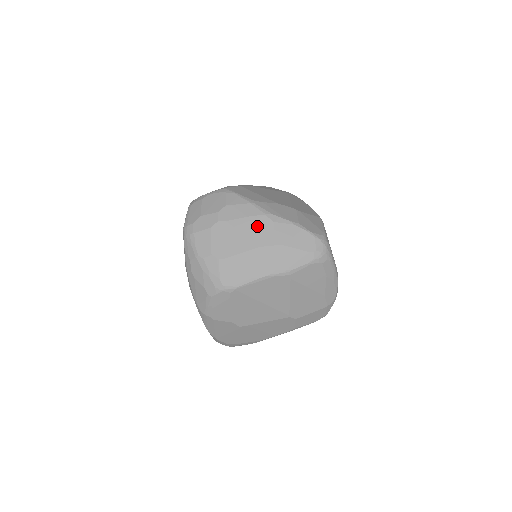
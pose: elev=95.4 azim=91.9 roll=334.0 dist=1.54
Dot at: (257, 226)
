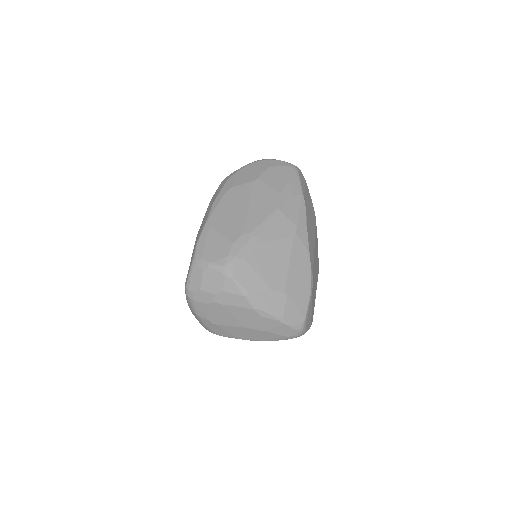
Dot at: (246, 315)
